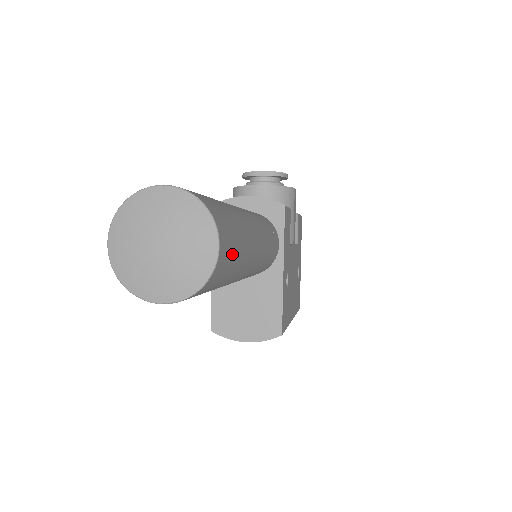
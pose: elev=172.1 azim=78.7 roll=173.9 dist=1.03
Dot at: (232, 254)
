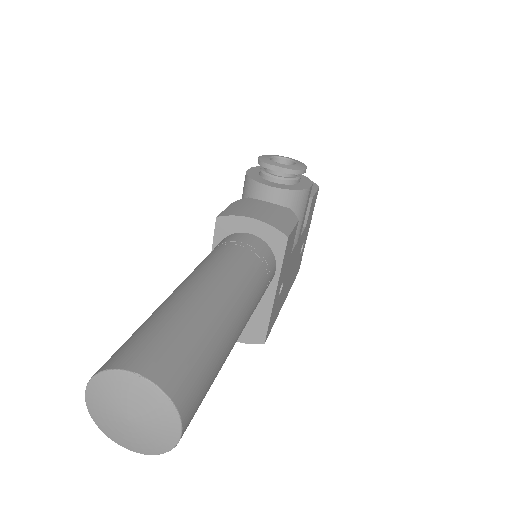
Dot at: (200, 403)
